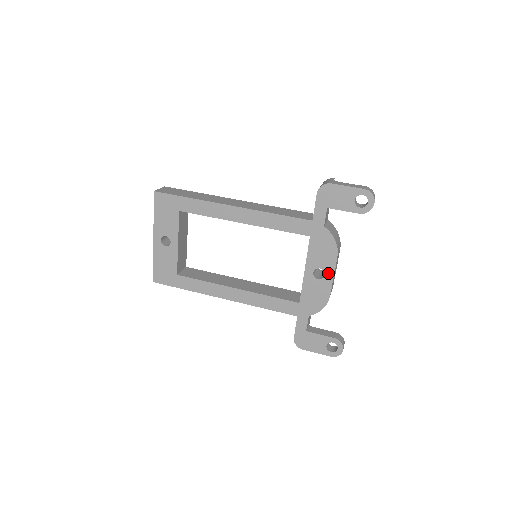
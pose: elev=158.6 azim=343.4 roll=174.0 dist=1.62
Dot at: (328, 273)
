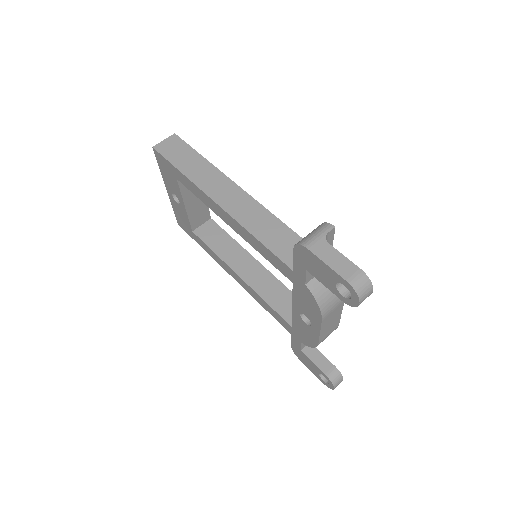
Dot at: (314, 326)
